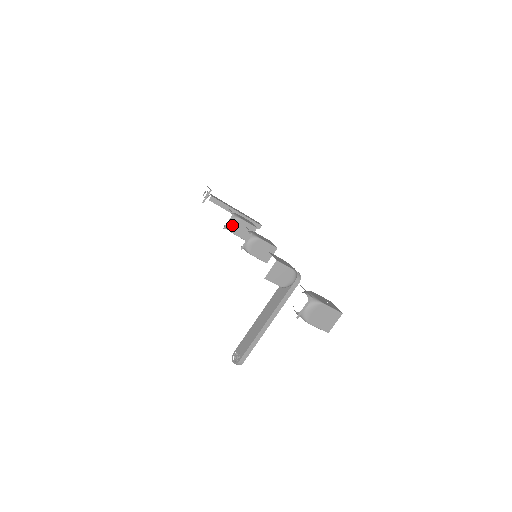
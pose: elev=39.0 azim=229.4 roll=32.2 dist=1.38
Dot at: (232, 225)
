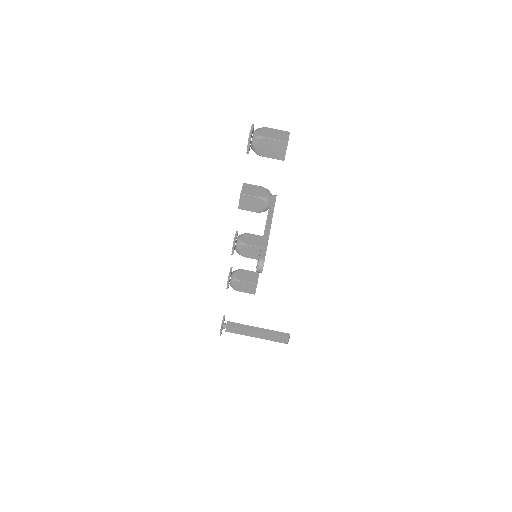
Dot at: (235, 275)
